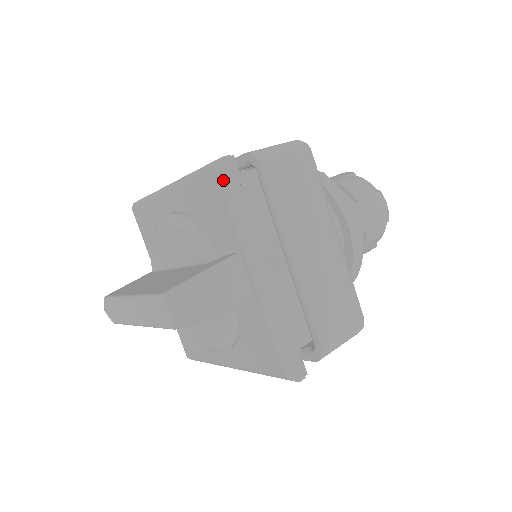
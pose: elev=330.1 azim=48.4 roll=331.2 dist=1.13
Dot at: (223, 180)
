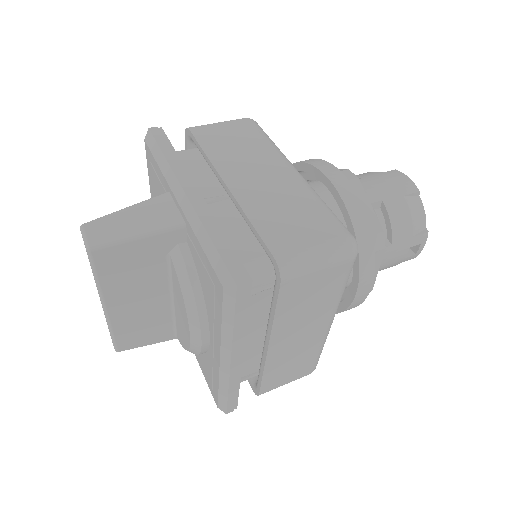
Dot at: (150, 143)
